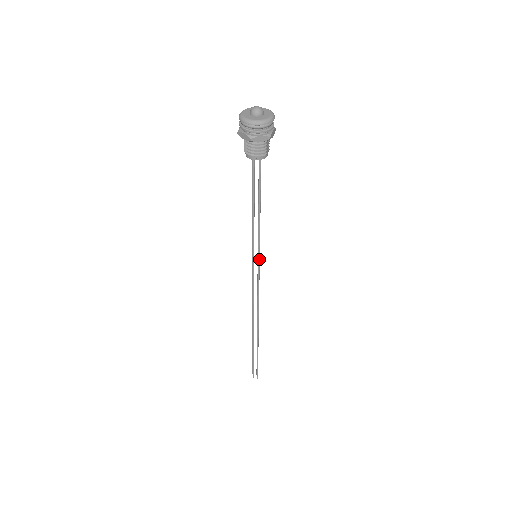
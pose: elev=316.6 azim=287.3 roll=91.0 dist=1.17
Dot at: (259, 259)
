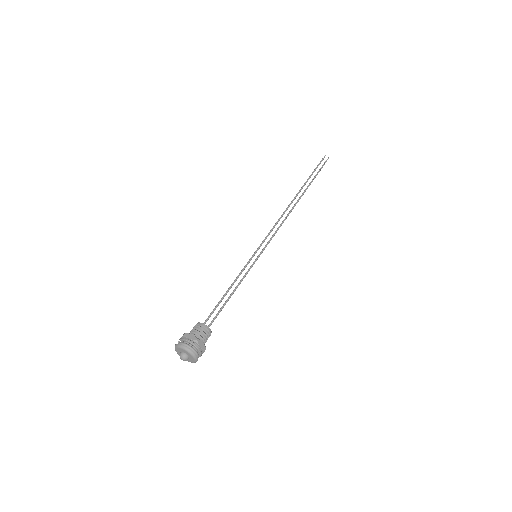
Dot at: (259, 256)
